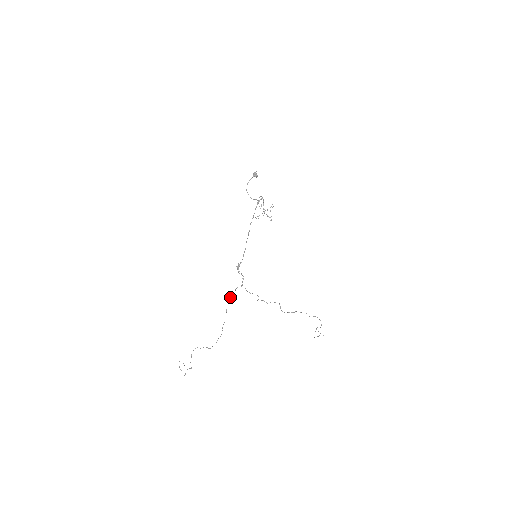
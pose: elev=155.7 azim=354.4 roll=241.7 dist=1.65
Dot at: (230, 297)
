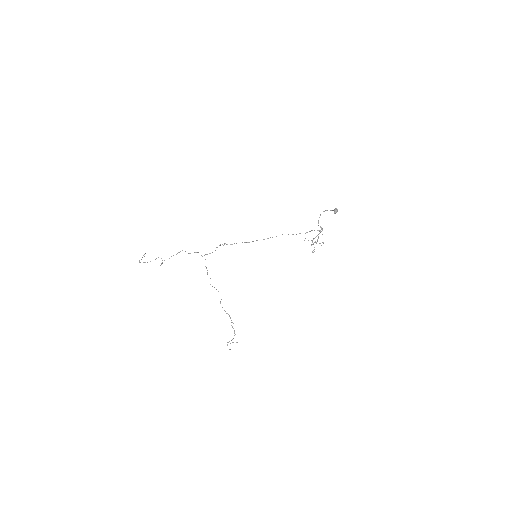
Dot at: occluded
